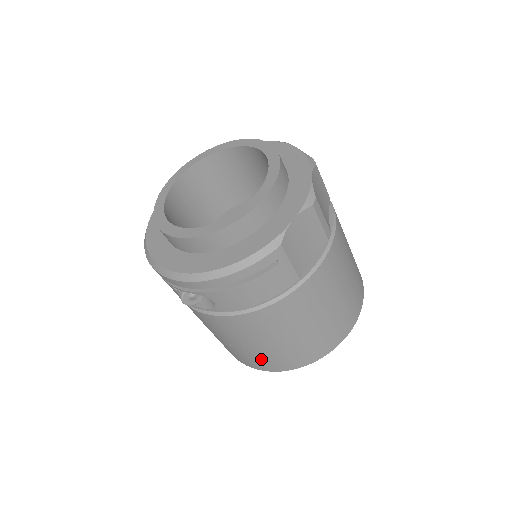
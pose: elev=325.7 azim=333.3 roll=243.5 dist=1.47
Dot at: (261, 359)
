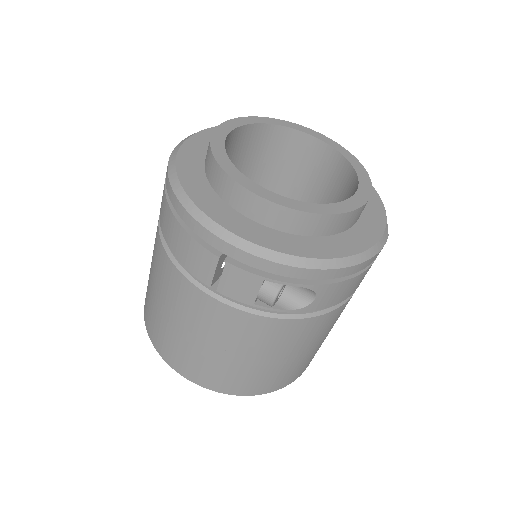
Dot at: (271, 378)
